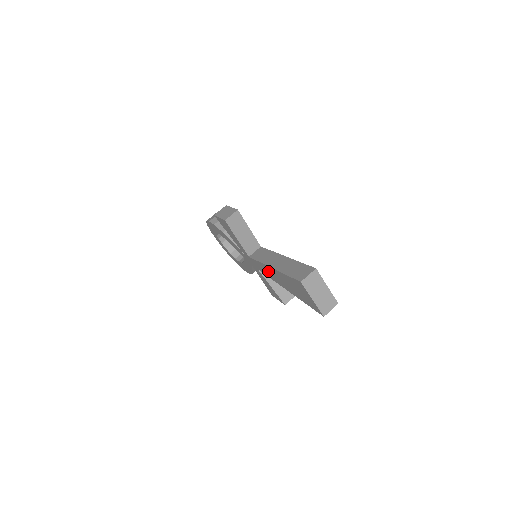
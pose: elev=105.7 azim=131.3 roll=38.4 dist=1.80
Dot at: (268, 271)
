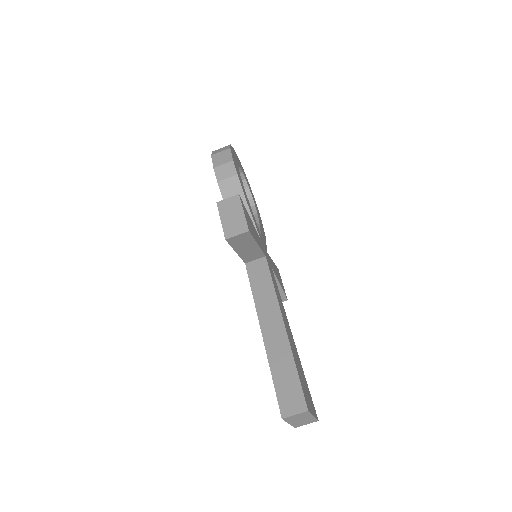
Dot at: occluded
